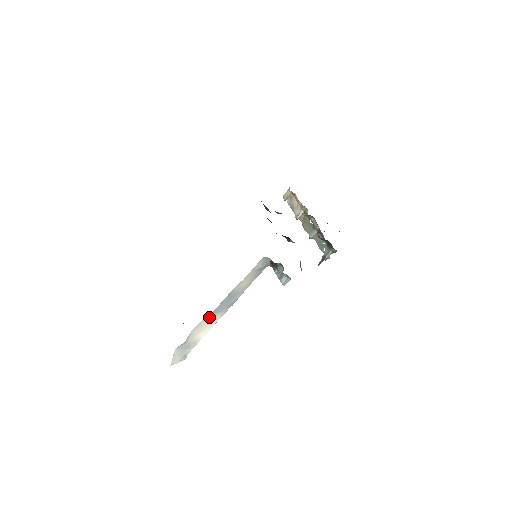
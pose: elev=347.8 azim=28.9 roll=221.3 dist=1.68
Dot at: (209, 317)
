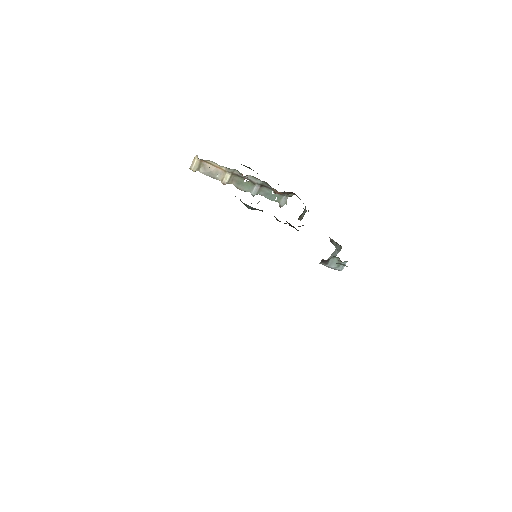
Dot at: occluded
